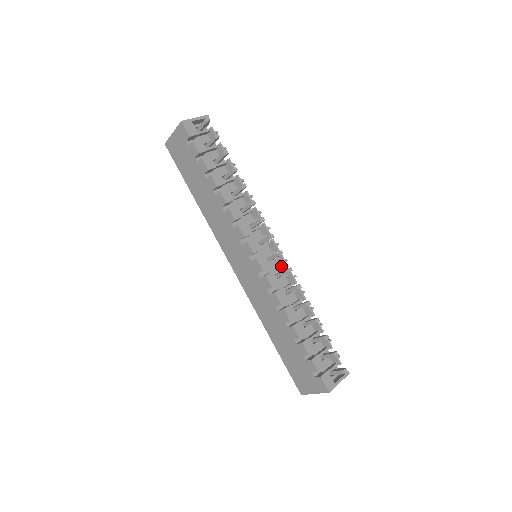
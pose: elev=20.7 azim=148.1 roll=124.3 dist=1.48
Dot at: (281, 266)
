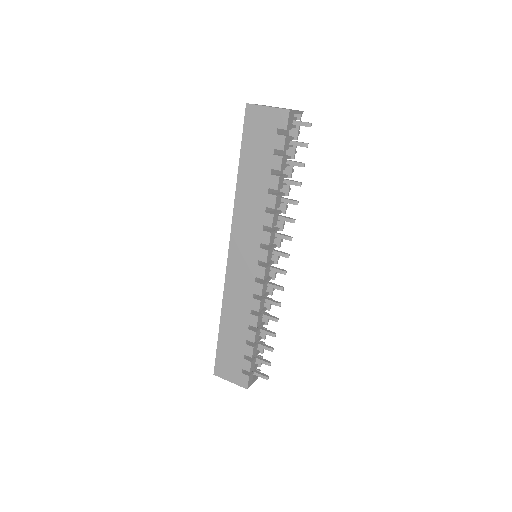
Dot at: (269, 275)
